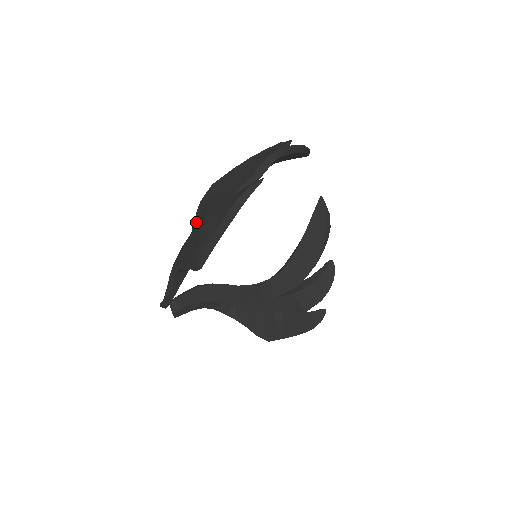
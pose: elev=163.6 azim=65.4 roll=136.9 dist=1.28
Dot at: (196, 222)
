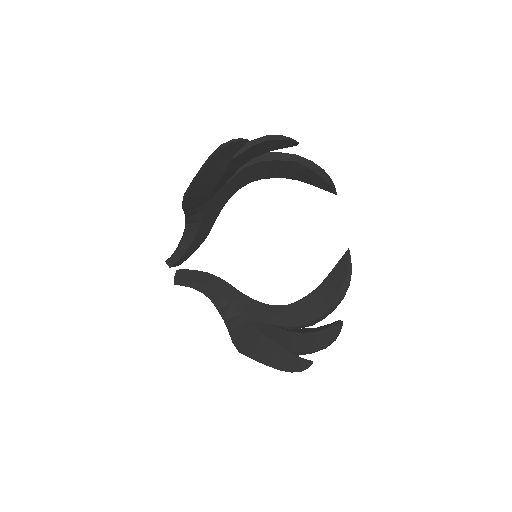
Dot at: occluded
